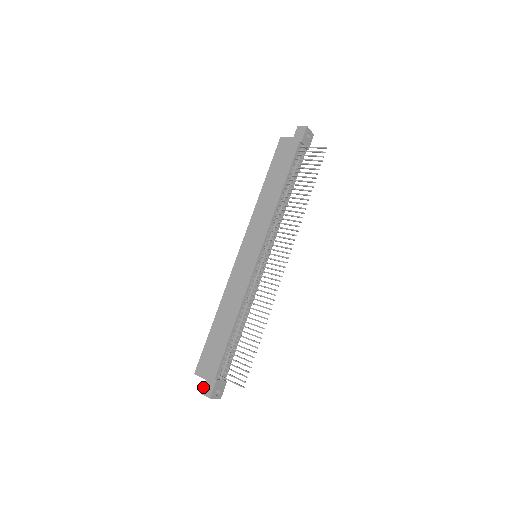
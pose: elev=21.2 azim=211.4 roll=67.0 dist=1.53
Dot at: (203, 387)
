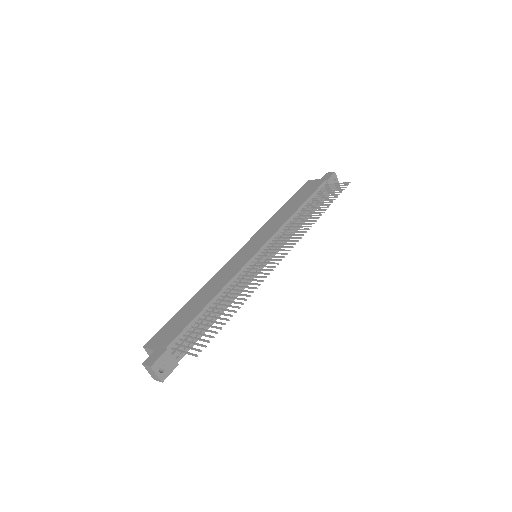
Dot at: occluded
